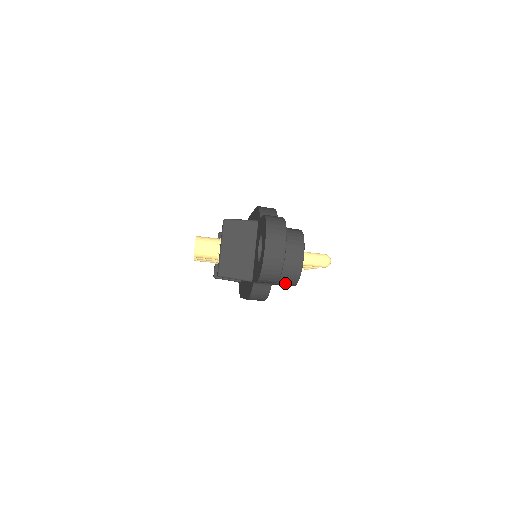
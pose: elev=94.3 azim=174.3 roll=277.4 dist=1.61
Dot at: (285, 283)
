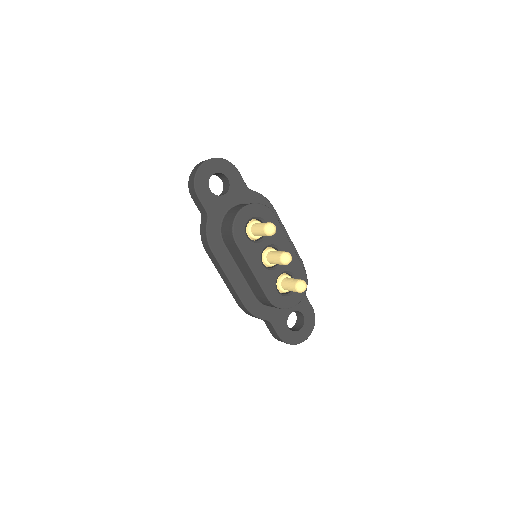
Dot at: (228, 235)
